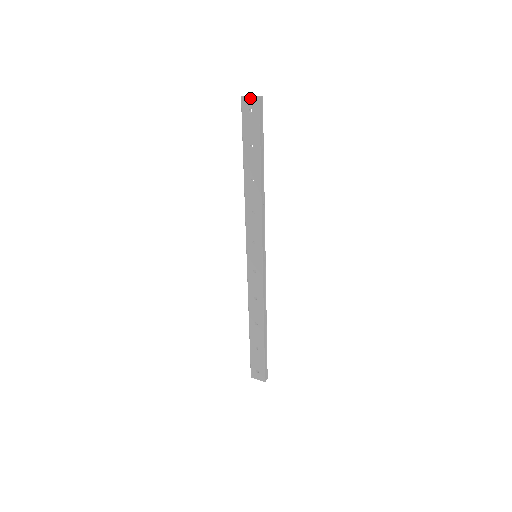
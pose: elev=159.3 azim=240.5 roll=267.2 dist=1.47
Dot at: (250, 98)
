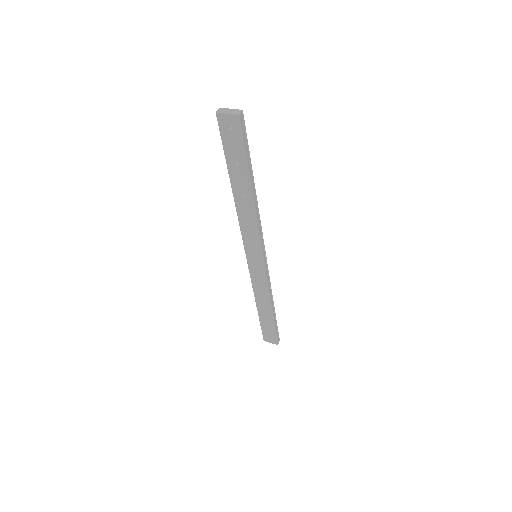
Dot at: (227, 115)
